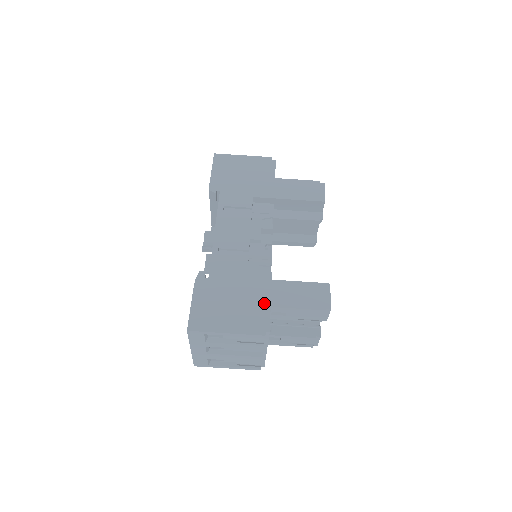
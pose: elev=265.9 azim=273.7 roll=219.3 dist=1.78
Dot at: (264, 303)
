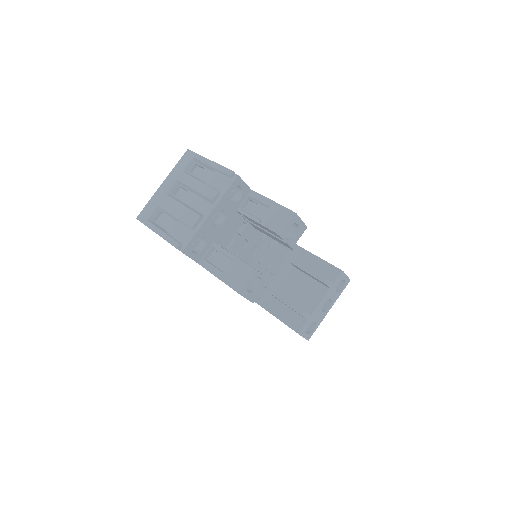
Dot at: occluded
